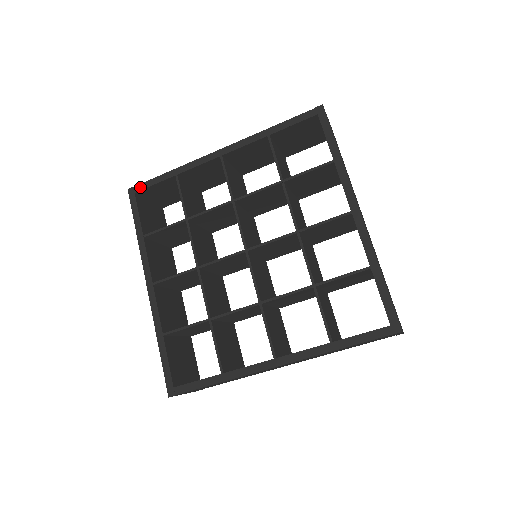
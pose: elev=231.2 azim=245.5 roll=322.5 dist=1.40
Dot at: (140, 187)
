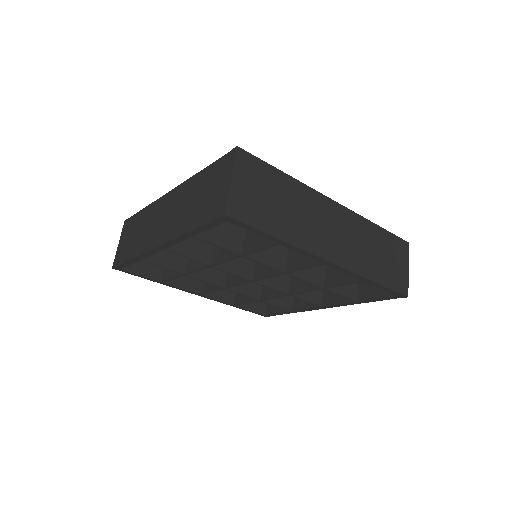
Dot at: (120, 267)
